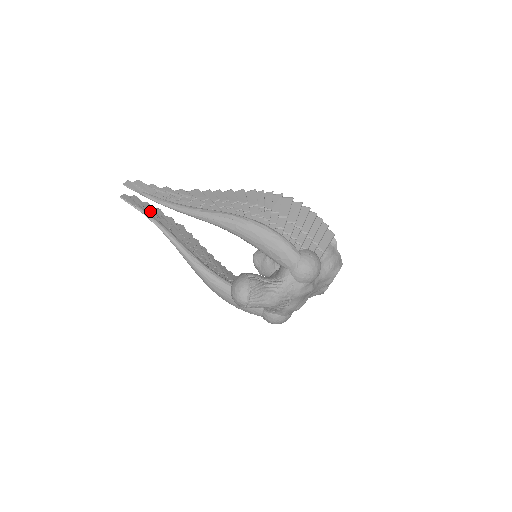
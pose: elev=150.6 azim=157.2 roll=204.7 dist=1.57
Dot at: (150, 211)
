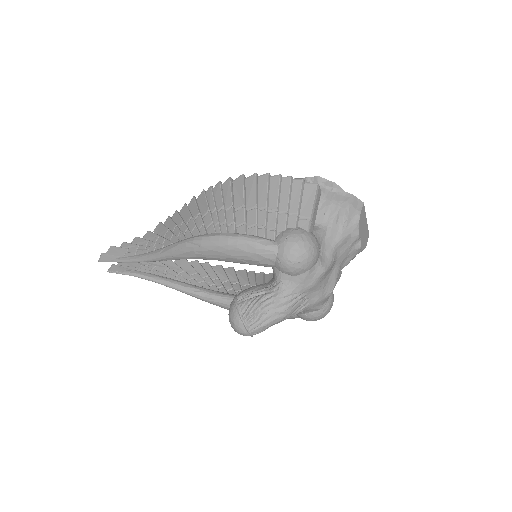
Dot at: (140, 268)
